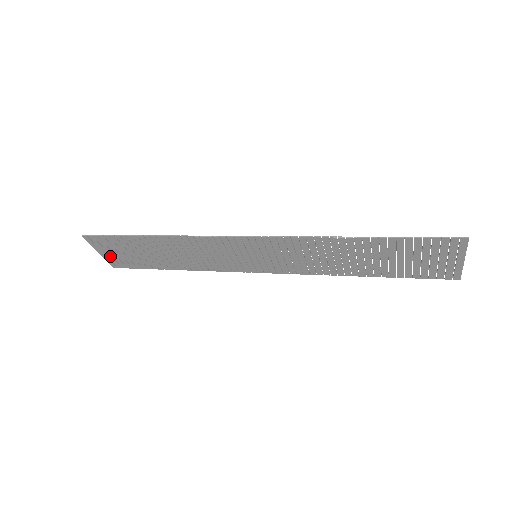
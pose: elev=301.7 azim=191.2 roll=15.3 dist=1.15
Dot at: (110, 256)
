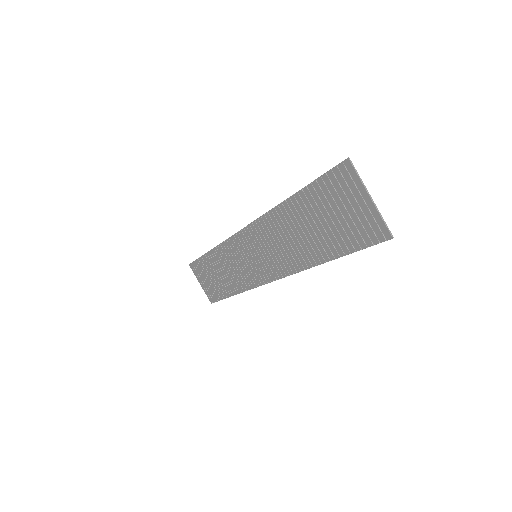
Dot at: (205, 287)
